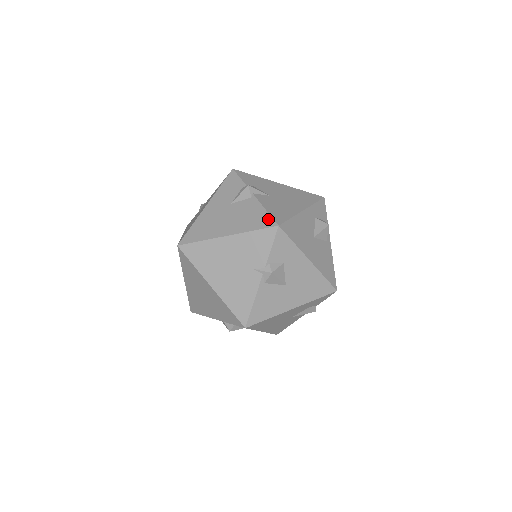
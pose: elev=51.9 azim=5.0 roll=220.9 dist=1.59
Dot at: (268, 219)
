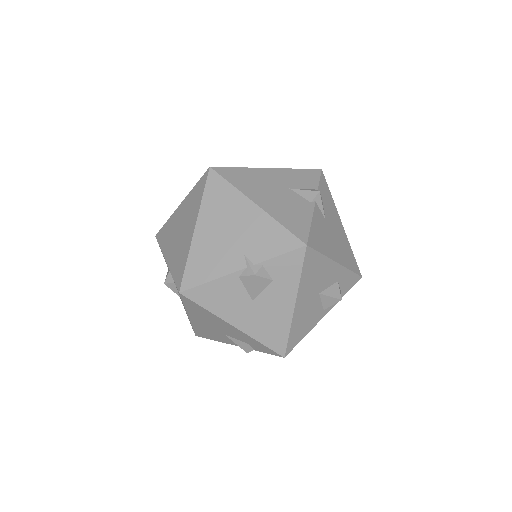
Dot at: (305, 231)
